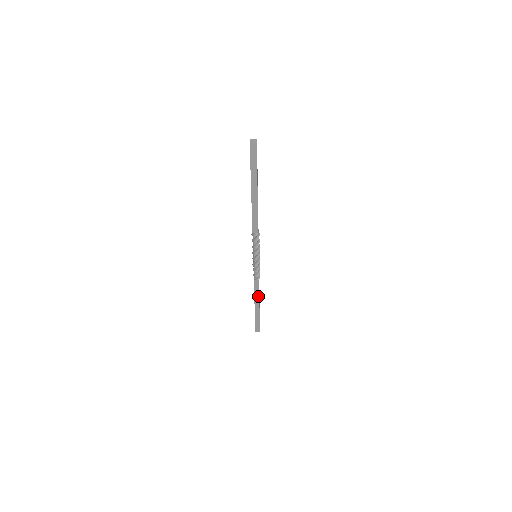
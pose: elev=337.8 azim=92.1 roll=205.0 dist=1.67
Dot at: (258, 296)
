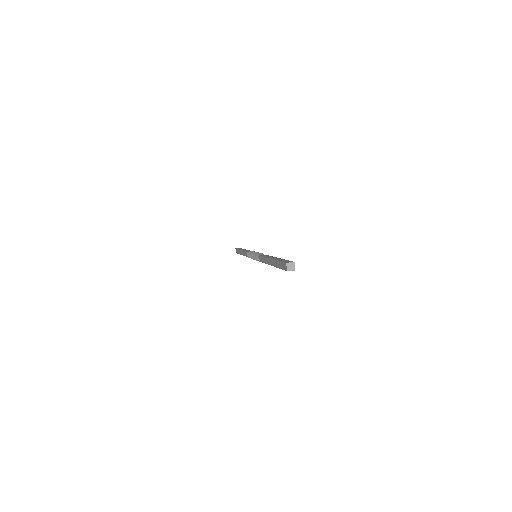
Dot at: occluded
